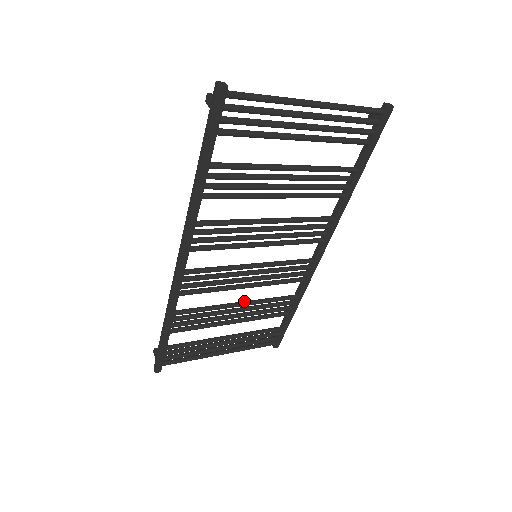
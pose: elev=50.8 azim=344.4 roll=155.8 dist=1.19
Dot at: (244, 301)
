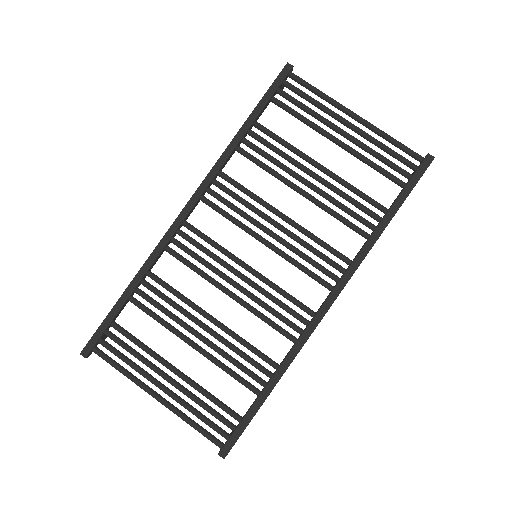
Dot at: (219, 321)
